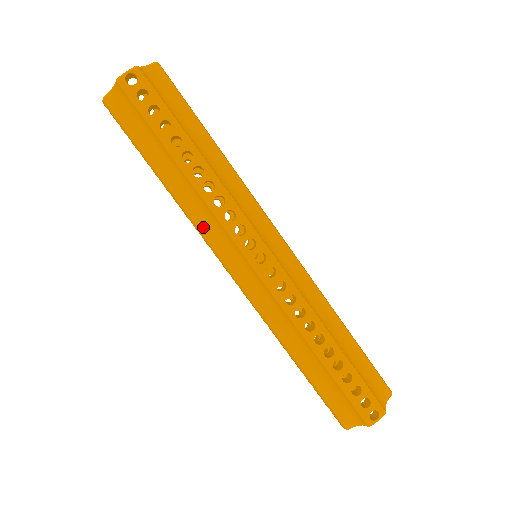
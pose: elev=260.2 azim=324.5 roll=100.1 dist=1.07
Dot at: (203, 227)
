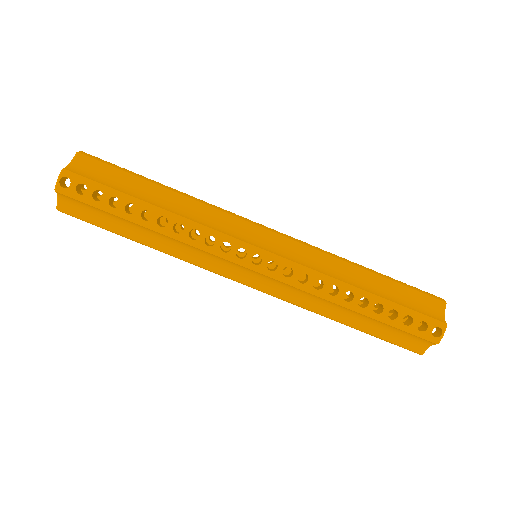
Dot at: (197, 261)
